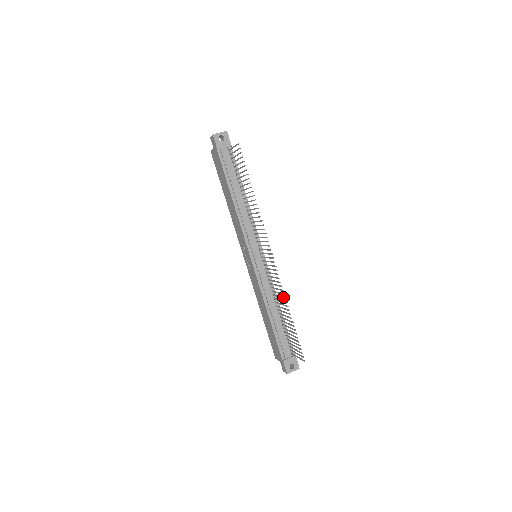
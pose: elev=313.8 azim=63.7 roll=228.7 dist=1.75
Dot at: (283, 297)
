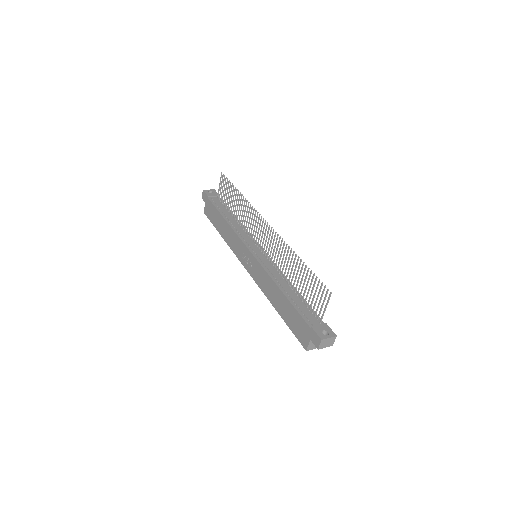
Dot at: (287, 251)
